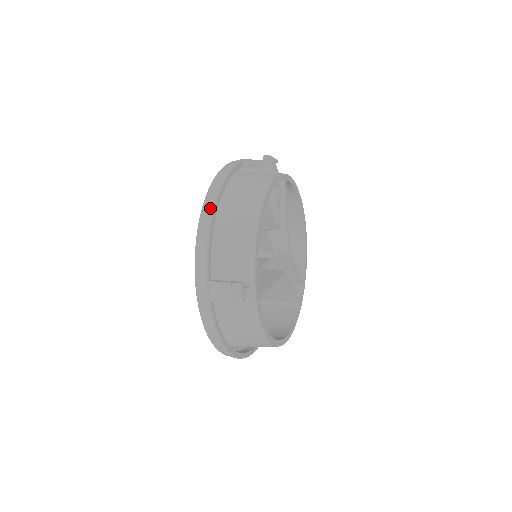
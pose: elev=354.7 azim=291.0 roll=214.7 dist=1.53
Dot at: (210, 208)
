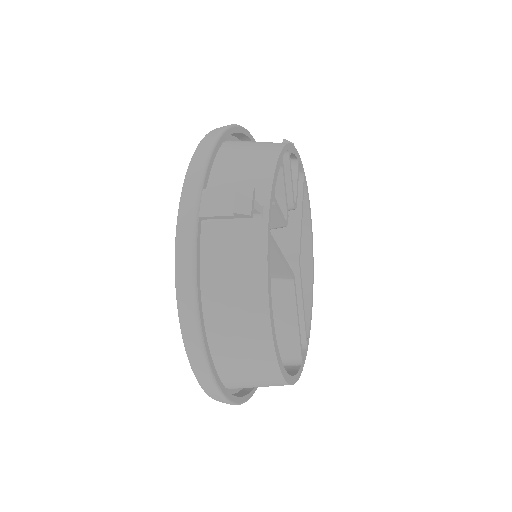
Dot at: (221, 128)
